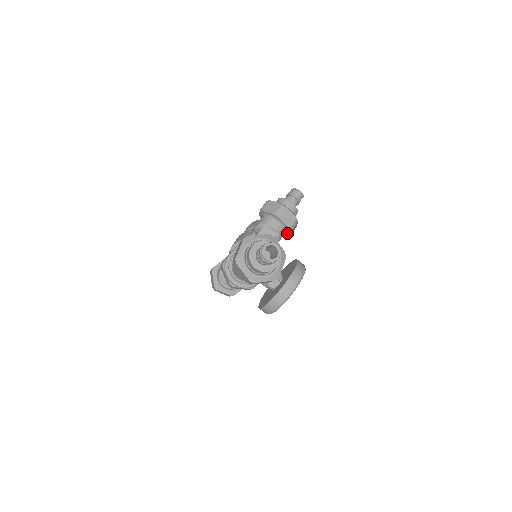
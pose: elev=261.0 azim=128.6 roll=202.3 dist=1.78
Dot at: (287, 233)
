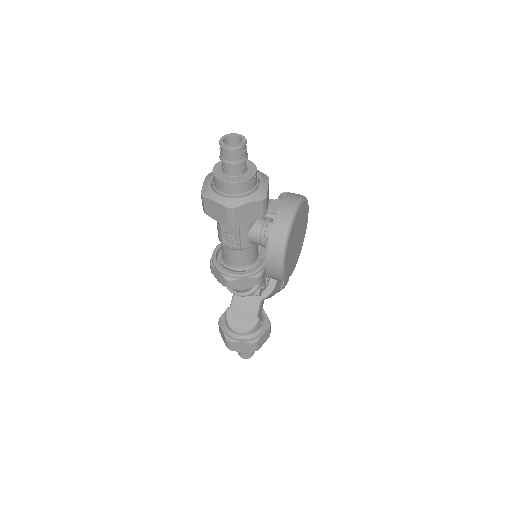
Dot at: occluded
